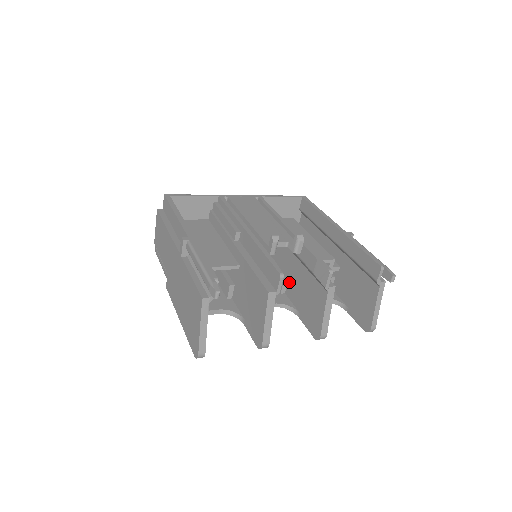
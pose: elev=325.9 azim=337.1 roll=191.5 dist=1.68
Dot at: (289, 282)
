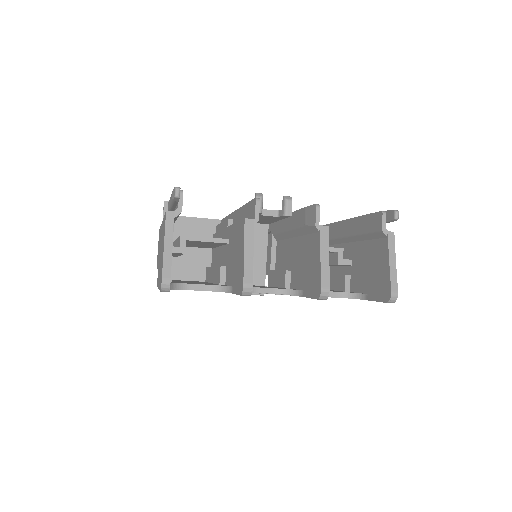
Dot at: (292, 271)
